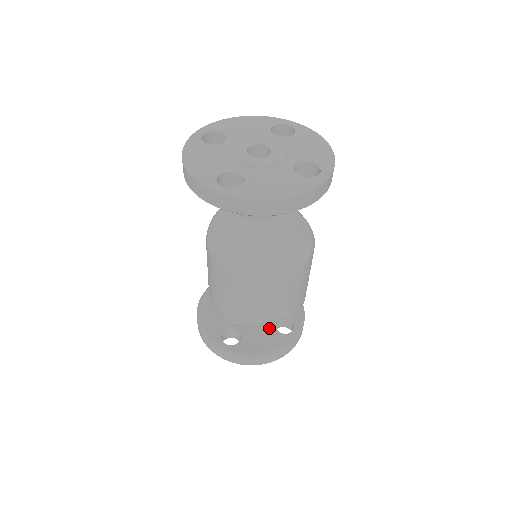
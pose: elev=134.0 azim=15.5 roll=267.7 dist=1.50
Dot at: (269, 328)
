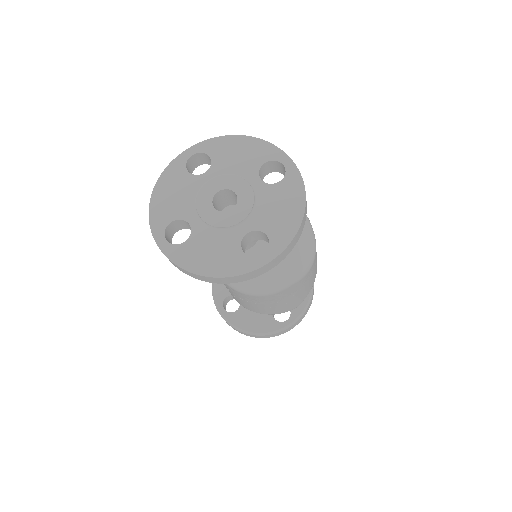
Dot at: occluded
